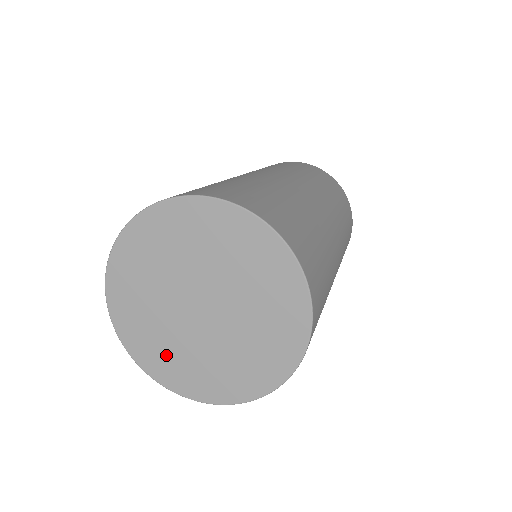
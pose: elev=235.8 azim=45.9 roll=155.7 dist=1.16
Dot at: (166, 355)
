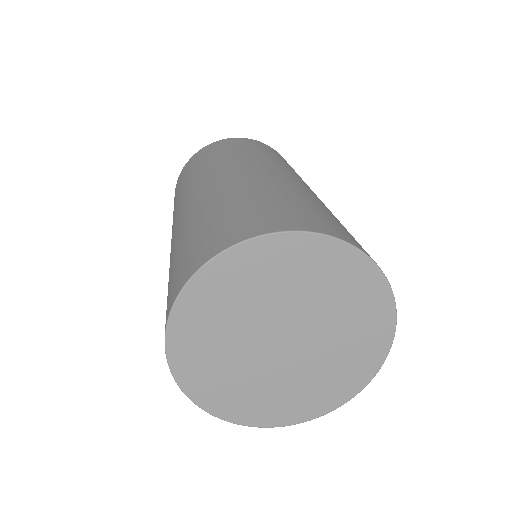
Dot at: (312, 392)
